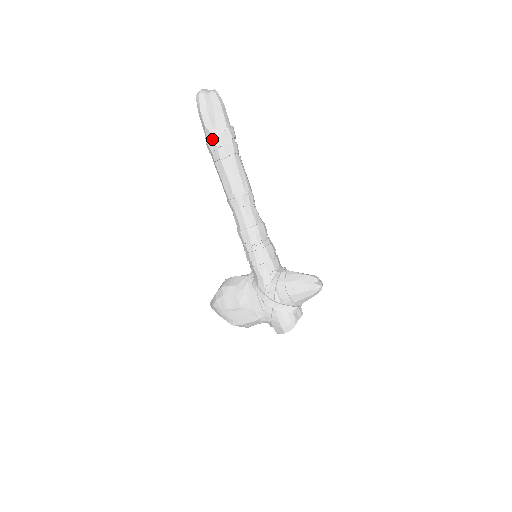
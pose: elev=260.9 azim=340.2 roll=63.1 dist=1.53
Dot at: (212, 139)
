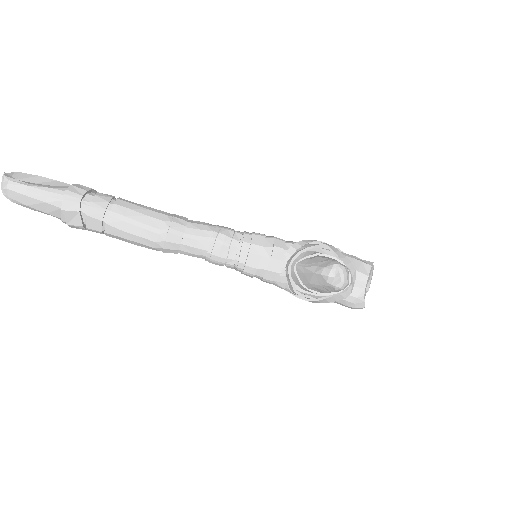
Dot at: occluded
